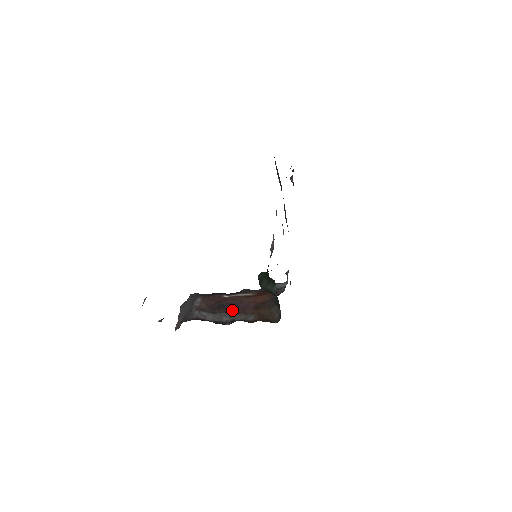
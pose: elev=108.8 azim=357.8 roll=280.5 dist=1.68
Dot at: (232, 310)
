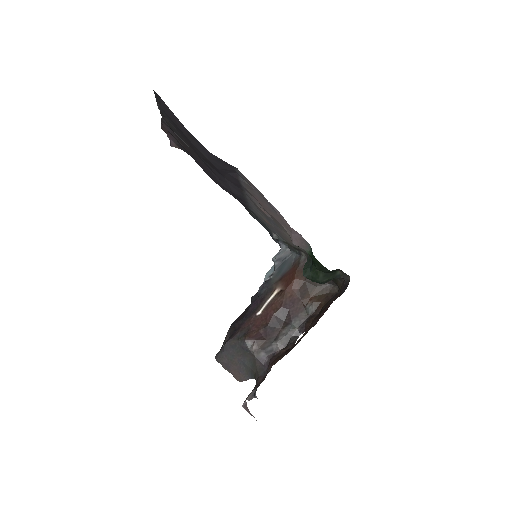
Dot at: (287, 320)
